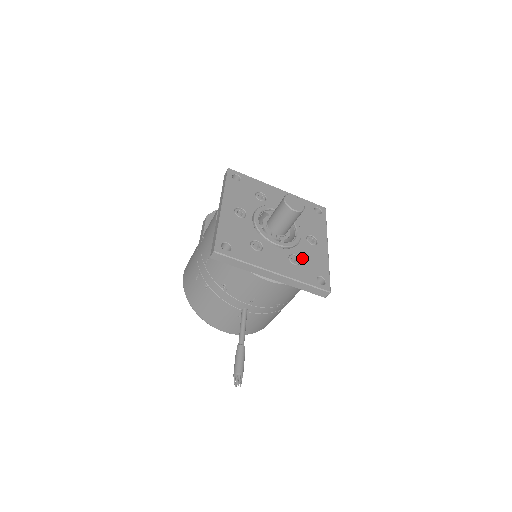
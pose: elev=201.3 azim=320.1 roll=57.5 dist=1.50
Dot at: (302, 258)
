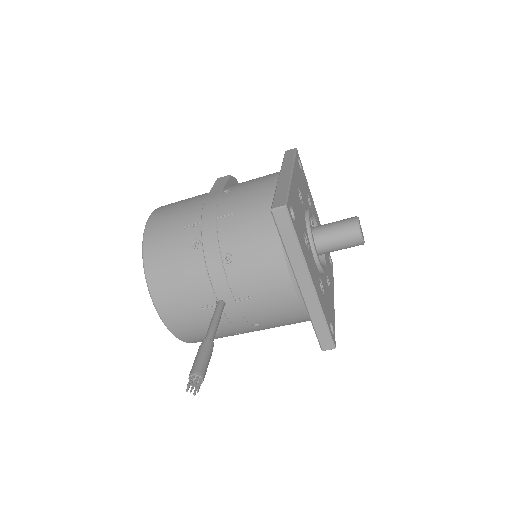
Dot at: (325, 291)
